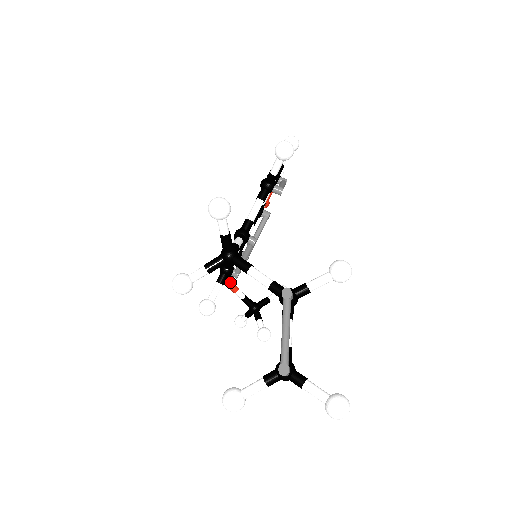
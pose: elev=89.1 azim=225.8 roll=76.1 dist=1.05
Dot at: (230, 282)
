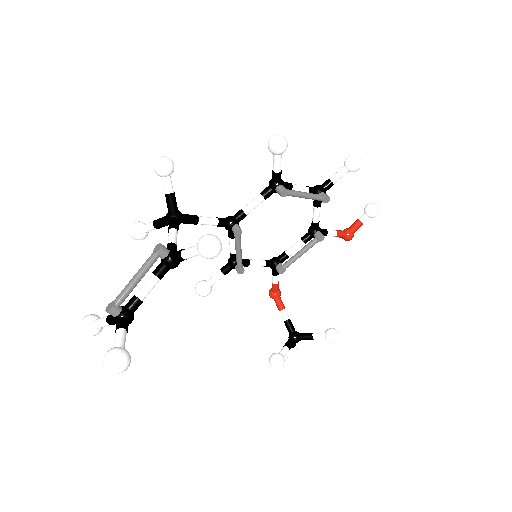
Dot at: (278, 298)
